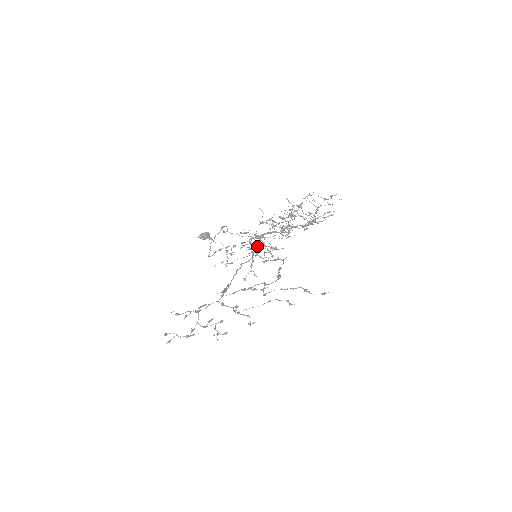
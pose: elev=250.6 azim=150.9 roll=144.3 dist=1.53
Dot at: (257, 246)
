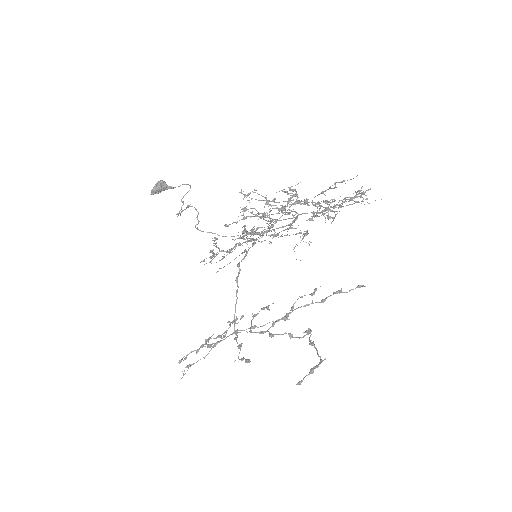
Dot at: (245, 208)
